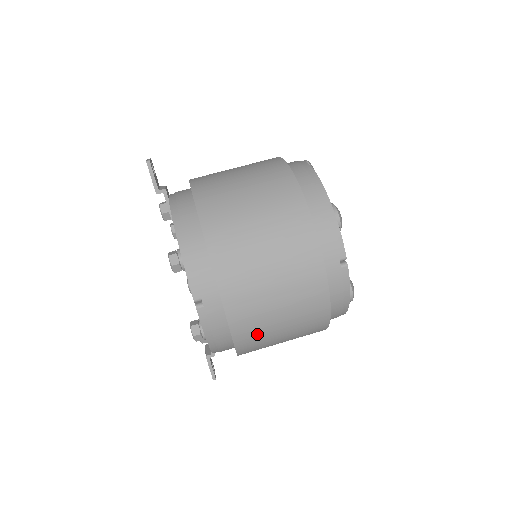
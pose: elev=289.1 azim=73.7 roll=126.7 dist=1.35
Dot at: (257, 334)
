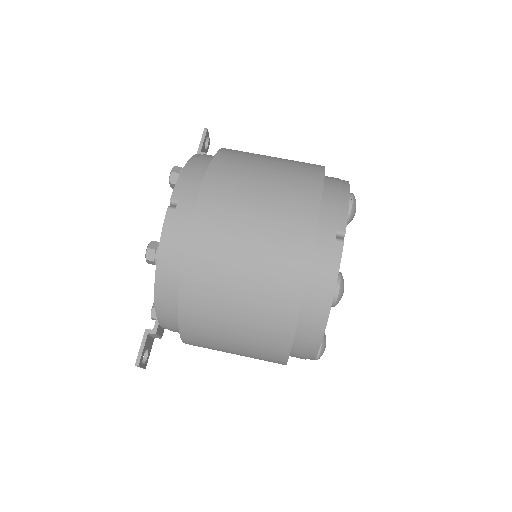
Dot at: (212, 270)
